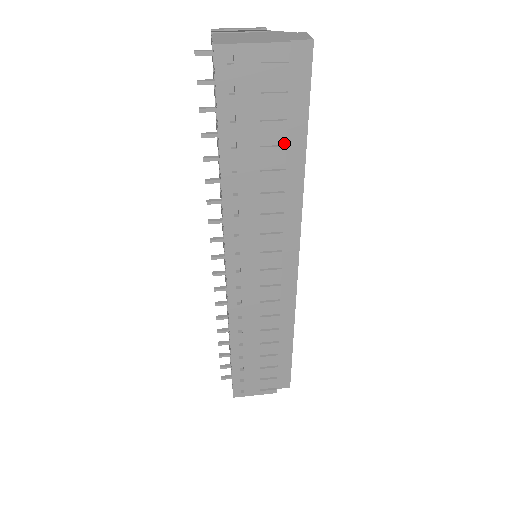
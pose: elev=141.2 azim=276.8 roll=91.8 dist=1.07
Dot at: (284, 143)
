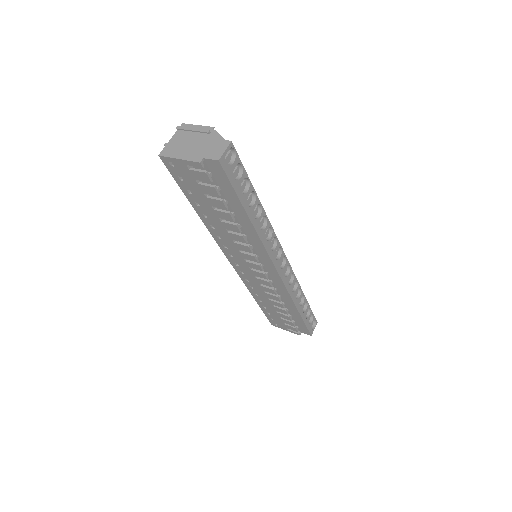
Dot at: (231, 209)
